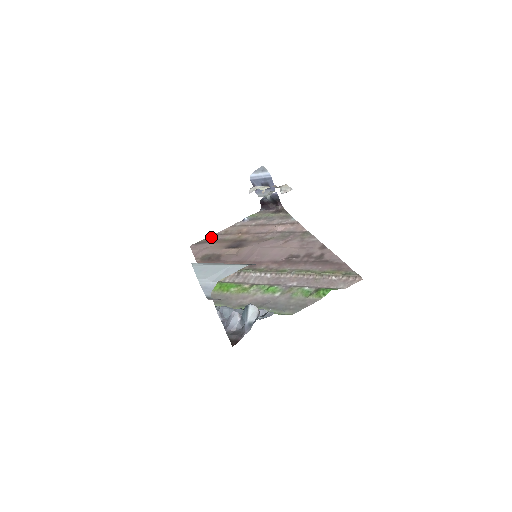
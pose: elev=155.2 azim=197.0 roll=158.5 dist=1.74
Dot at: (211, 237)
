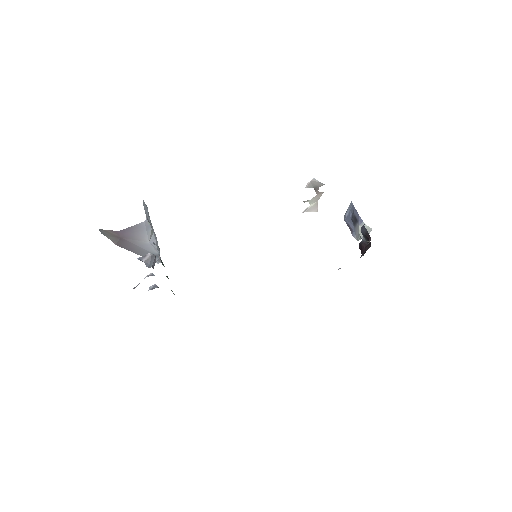
Dot at: occluded
